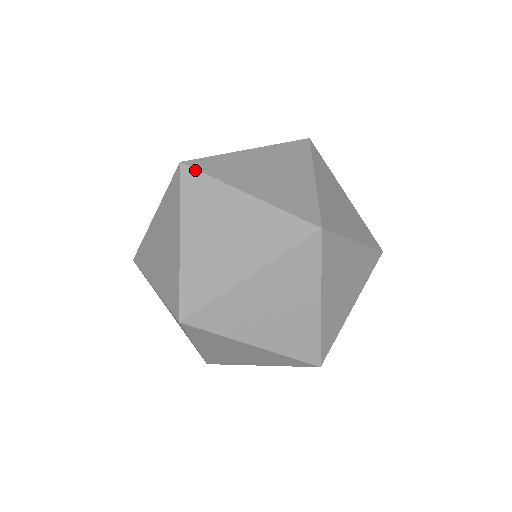
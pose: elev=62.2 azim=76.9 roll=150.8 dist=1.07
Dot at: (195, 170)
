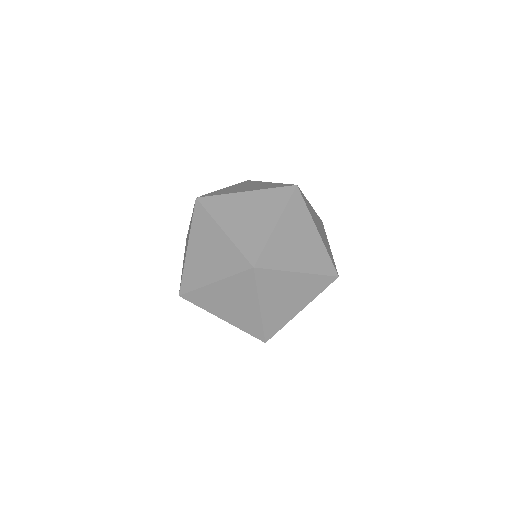
Dot at: (255, 278)
